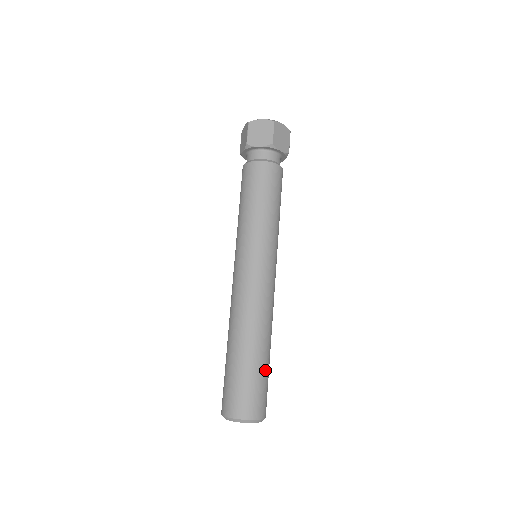
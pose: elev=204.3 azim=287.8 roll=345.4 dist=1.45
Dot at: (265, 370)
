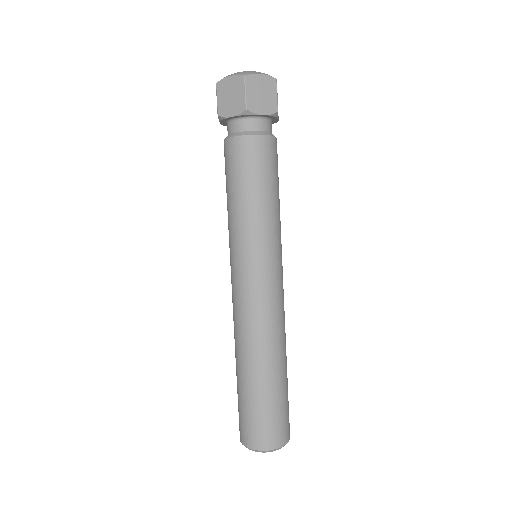
Dot at: (287, 385)
